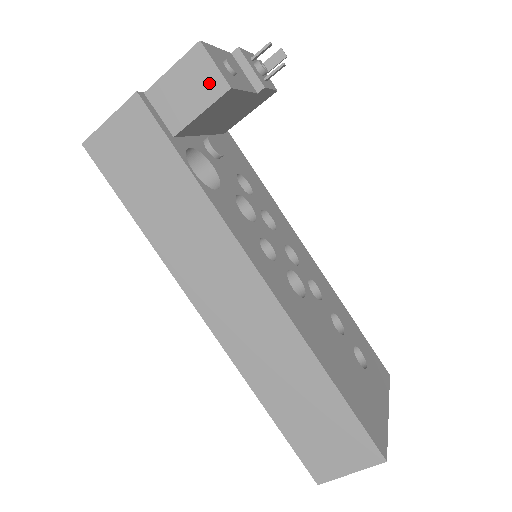
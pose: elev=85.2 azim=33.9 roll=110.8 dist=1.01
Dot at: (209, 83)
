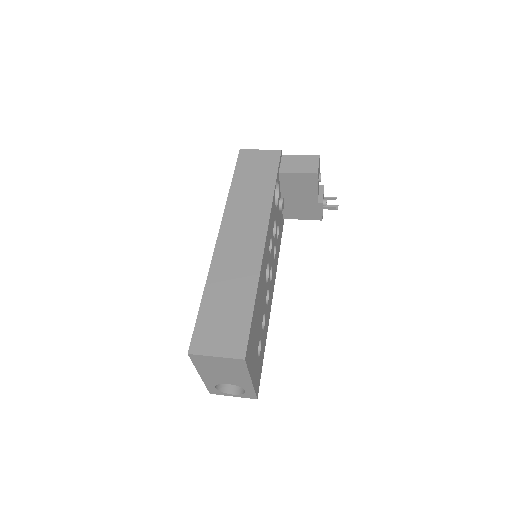
Dot at: (311, 167)
